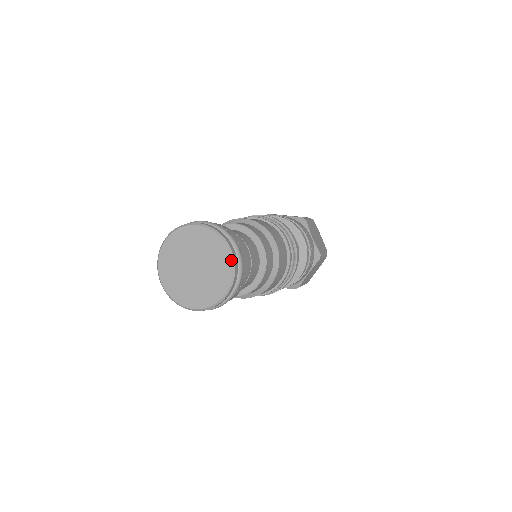
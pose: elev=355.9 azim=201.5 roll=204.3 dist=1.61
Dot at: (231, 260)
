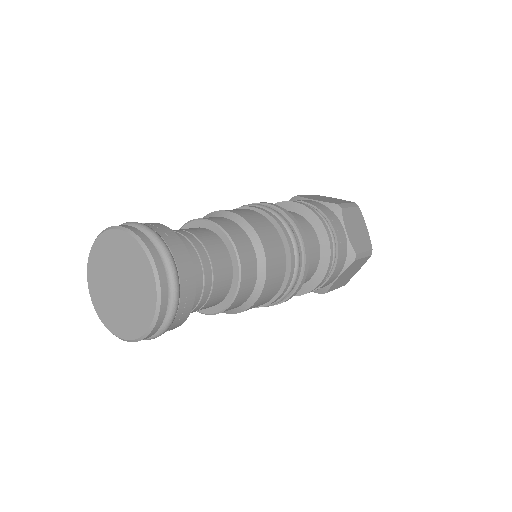
Dot at: (129, 235)
